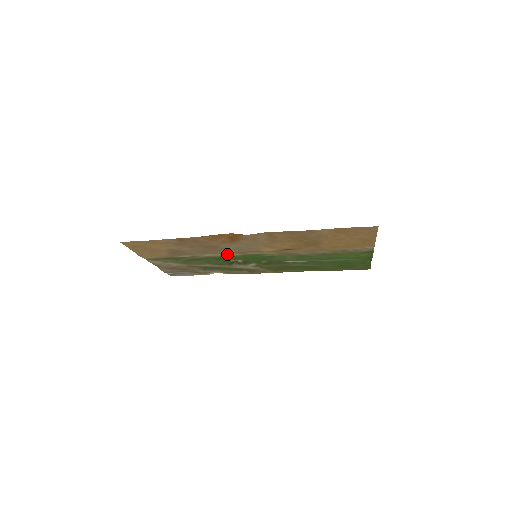
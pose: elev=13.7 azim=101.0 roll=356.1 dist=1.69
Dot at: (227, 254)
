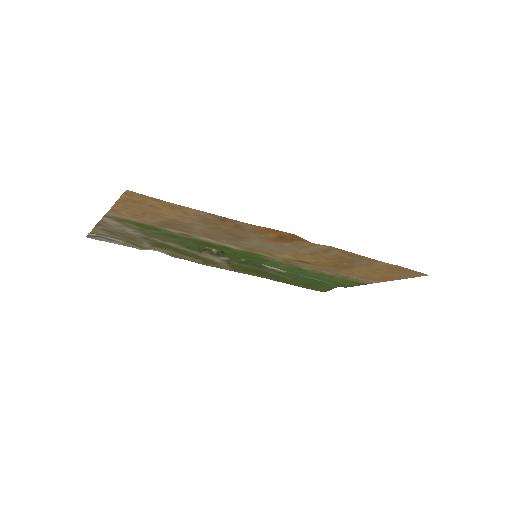
Dot at: (229, 245)
